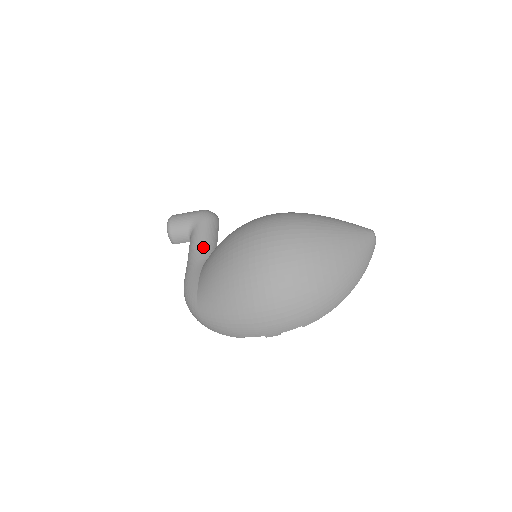
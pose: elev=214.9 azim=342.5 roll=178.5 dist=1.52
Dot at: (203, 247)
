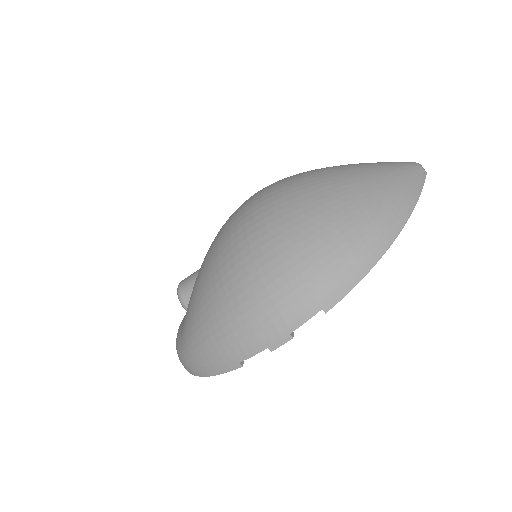
Dot at: occluded
